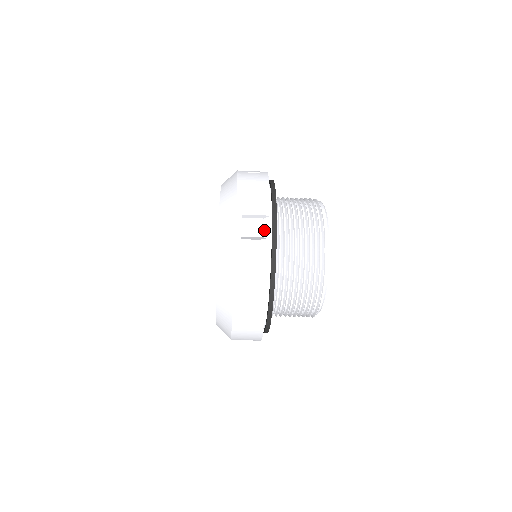
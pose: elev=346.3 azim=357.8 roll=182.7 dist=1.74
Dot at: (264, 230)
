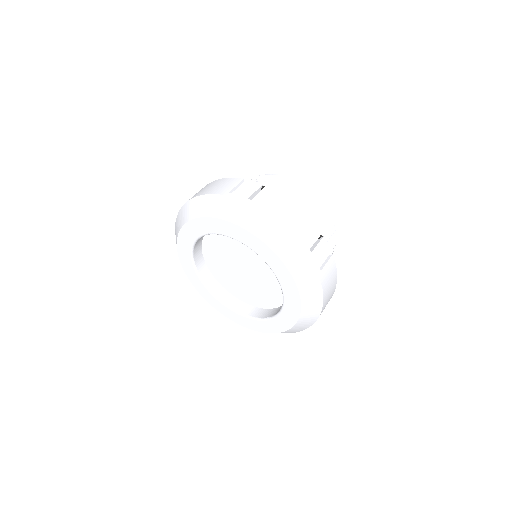
Dot at: (327, 249)
